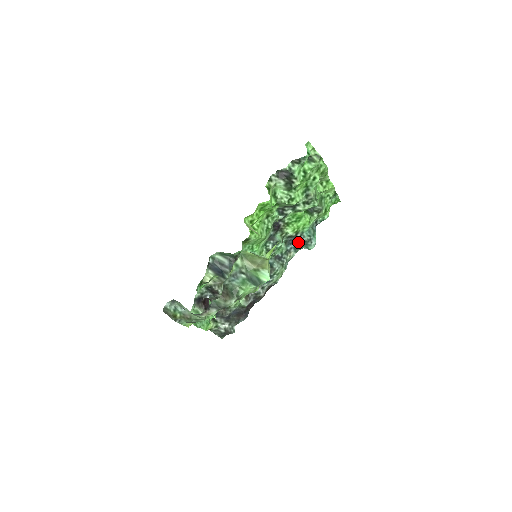
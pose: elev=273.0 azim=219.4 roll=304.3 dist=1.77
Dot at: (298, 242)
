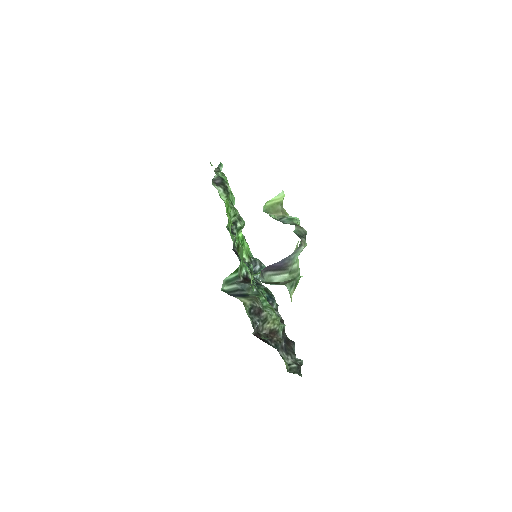
Dot at: (255, 270)
